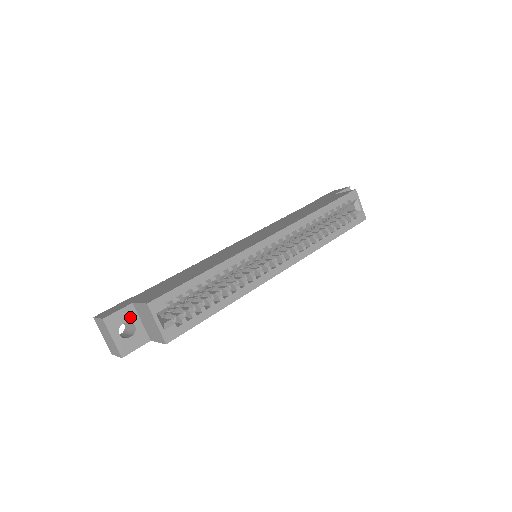
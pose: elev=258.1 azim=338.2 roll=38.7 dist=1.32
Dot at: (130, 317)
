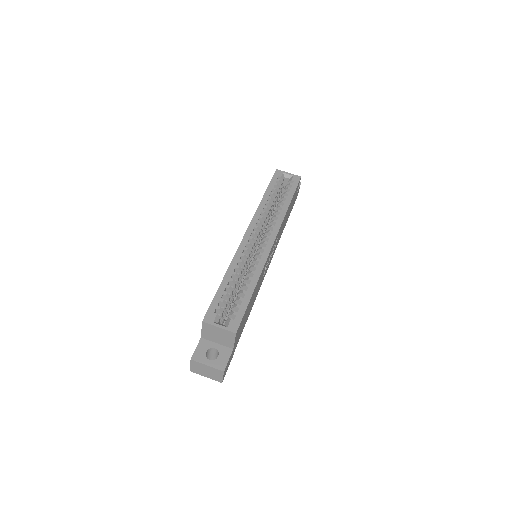
Dot at: (207, 346)
